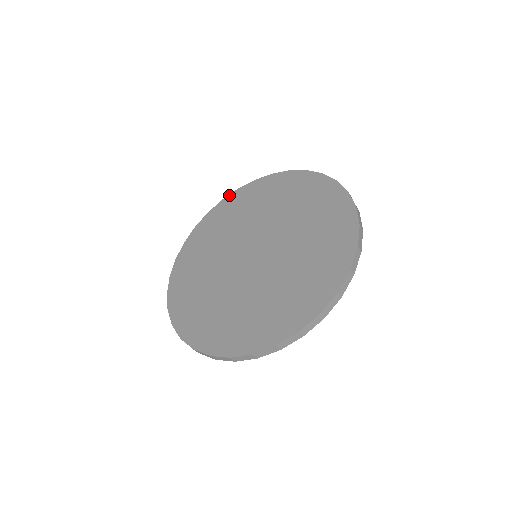
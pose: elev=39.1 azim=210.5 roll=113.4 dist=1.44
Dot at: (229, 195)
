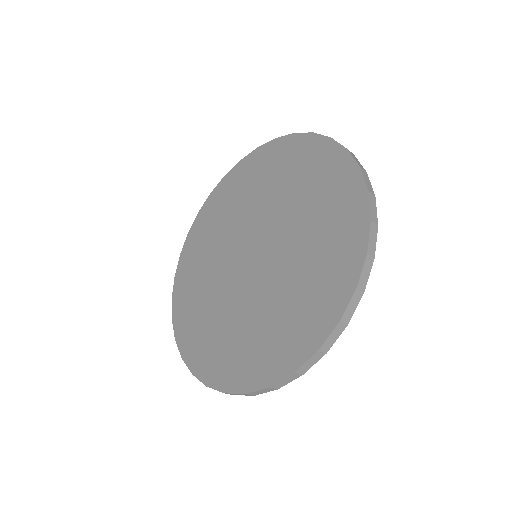
Dot at: (192, 224)
